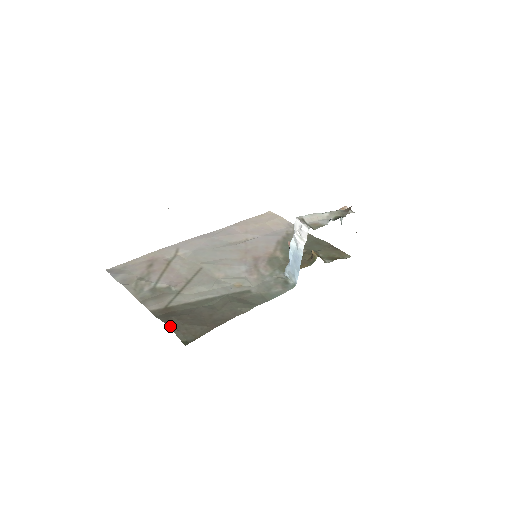
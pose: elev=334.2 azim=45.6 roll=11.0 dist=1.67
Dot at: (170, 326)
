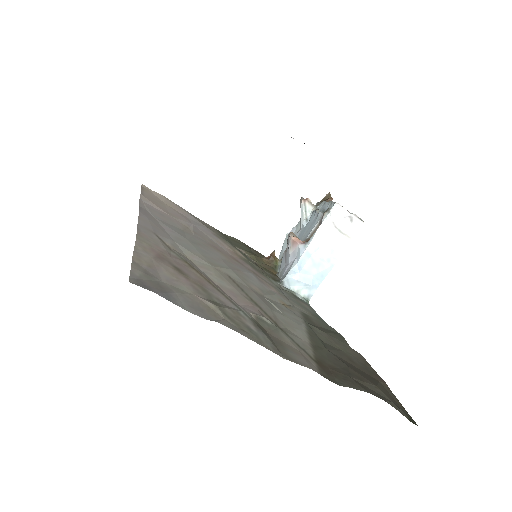
Dot at: (380, 396)
